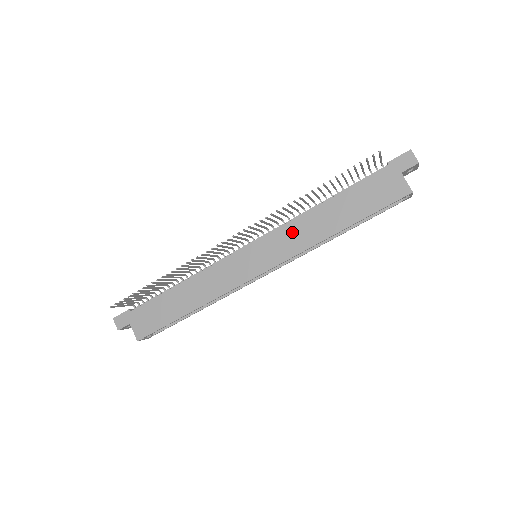
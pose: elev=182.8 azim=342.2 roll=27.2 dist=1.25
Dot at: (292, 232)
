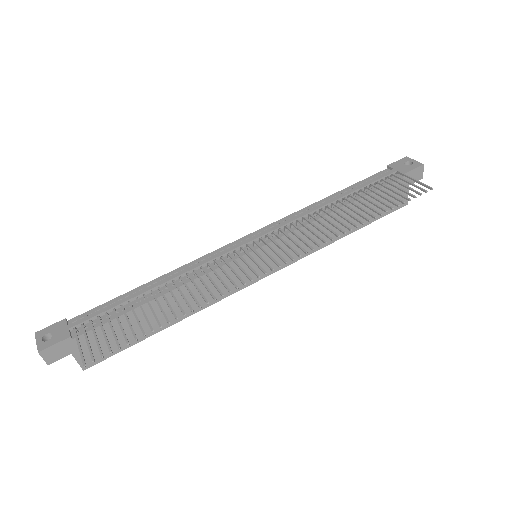
Dot at: occluded
